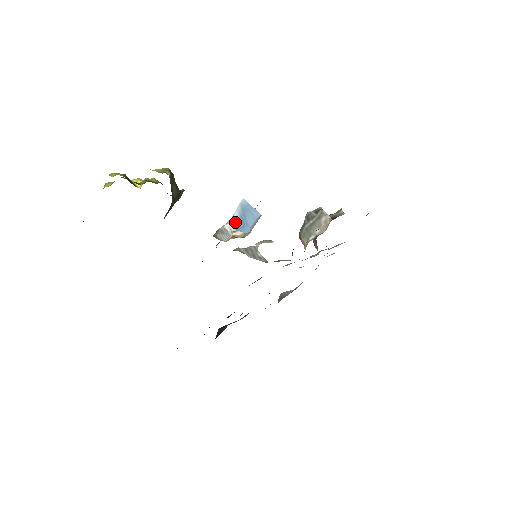
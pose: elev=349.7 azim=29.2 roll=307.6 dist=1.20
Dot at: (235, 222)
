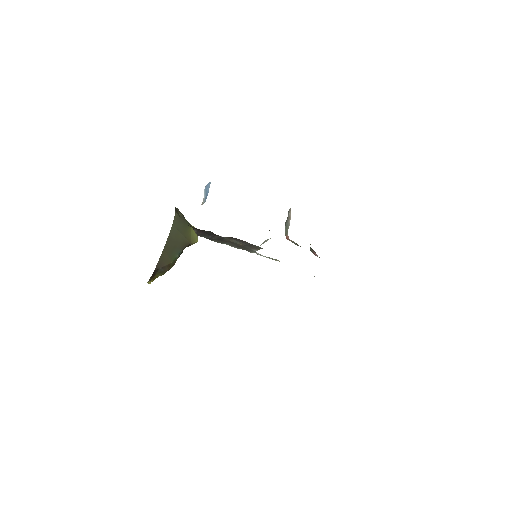
Dot at: (204, 199)
